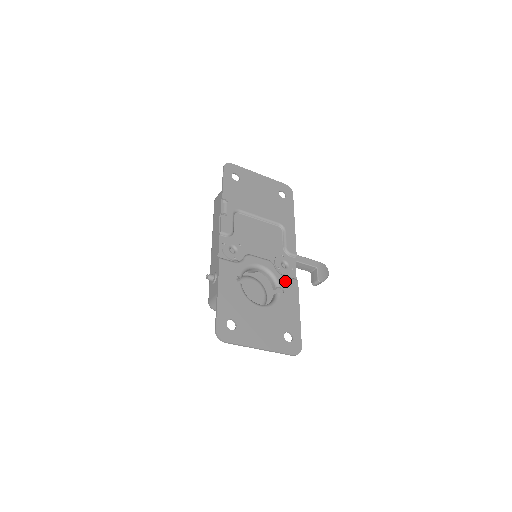
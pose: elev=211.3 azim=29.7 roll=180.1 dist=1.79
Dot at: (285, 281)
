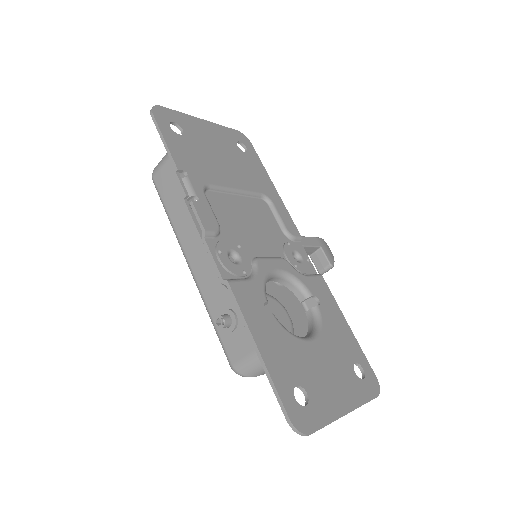
Dot at: (312, 283)
